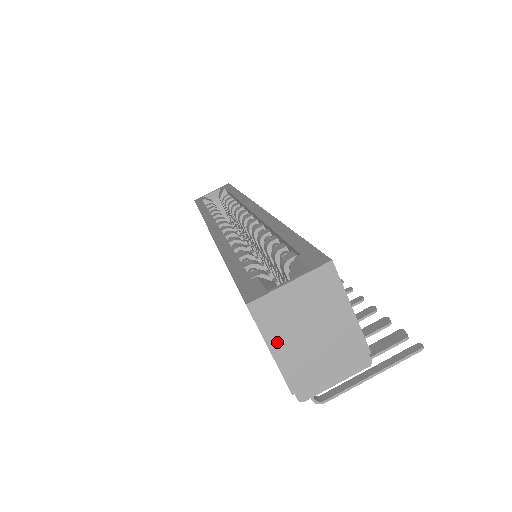
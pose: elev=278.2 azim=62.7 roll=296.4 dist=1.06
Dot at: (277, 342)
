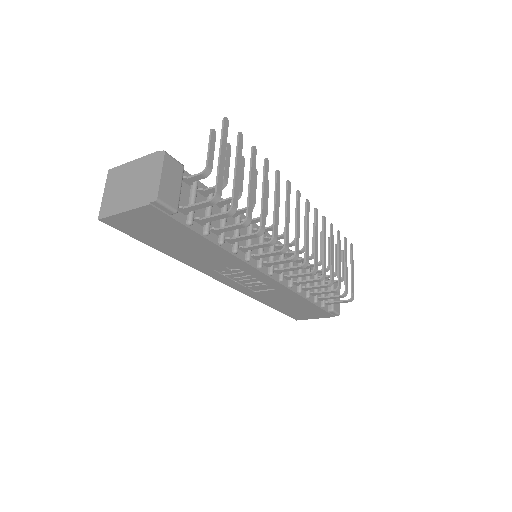
Dot at: (121, 207)
